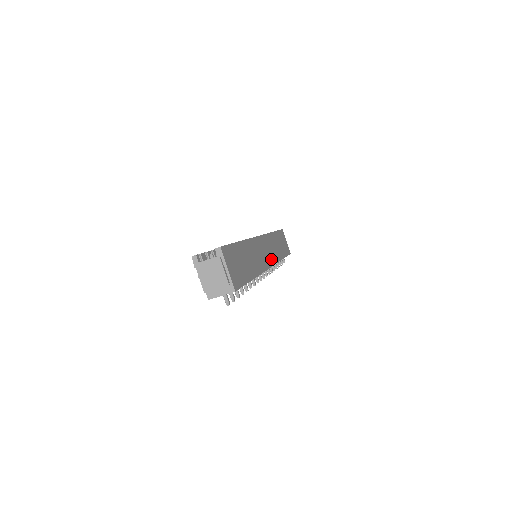
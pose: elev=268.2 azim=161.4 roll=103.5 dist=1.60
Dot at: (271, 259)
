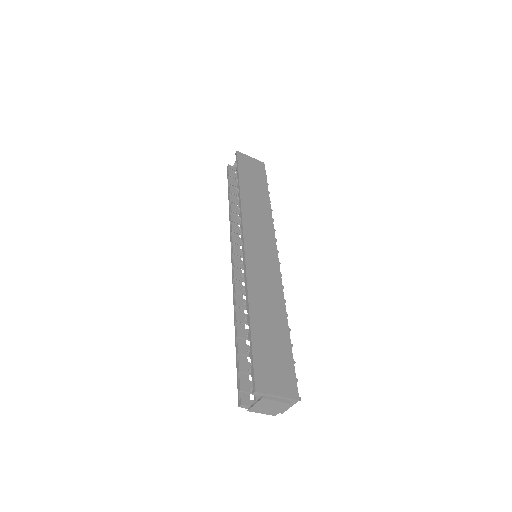
Dot at: (269, 241)
